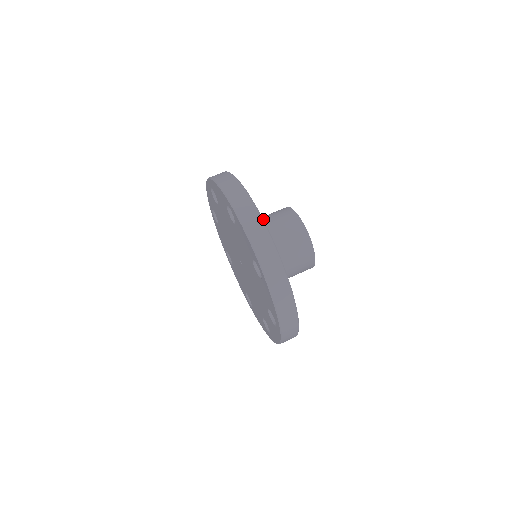
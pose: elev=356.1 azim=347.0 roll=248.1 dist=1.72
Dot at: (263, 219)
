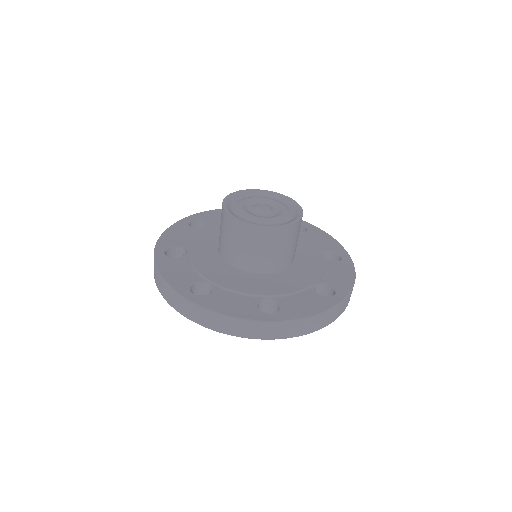
Dot at: occluded
